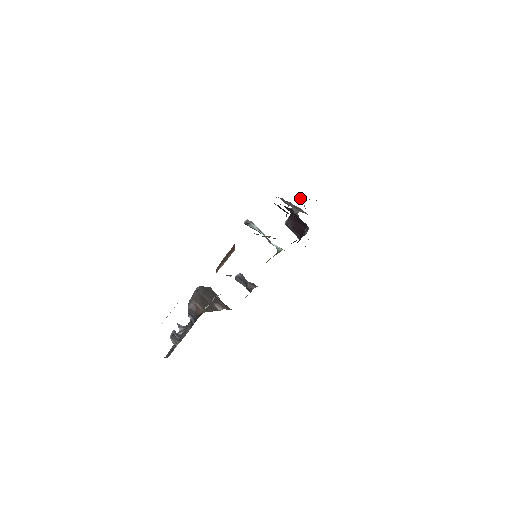
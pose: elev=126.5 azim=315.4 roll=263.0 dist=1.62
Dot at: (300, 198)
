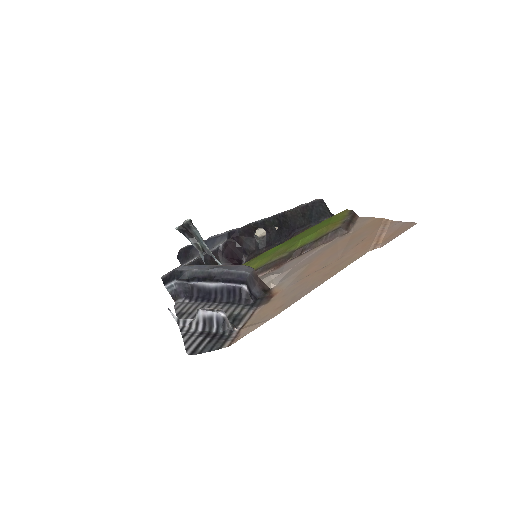
Dot at: occluded
